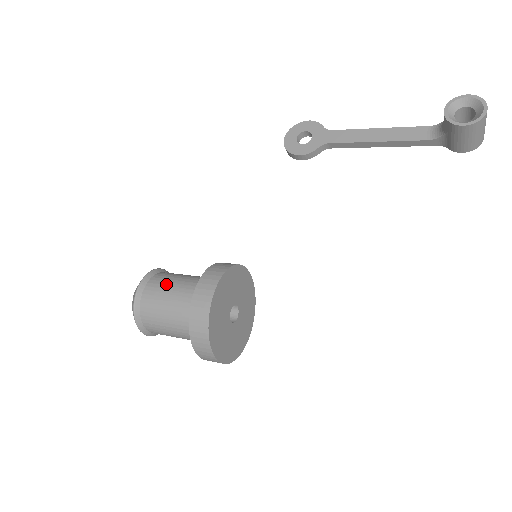
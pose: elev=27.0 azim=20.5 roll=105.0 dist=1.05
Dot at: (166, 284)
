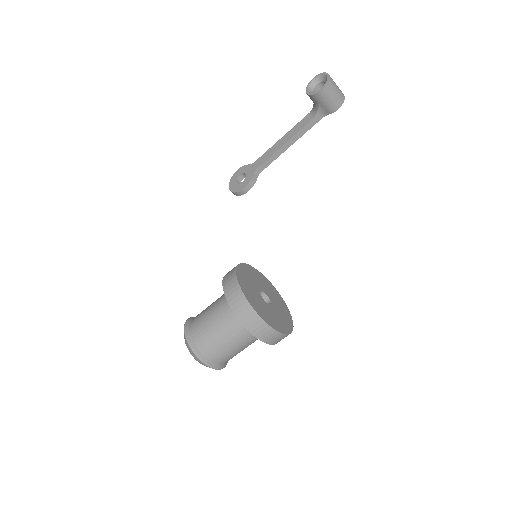
Dot at: (203, 313)
